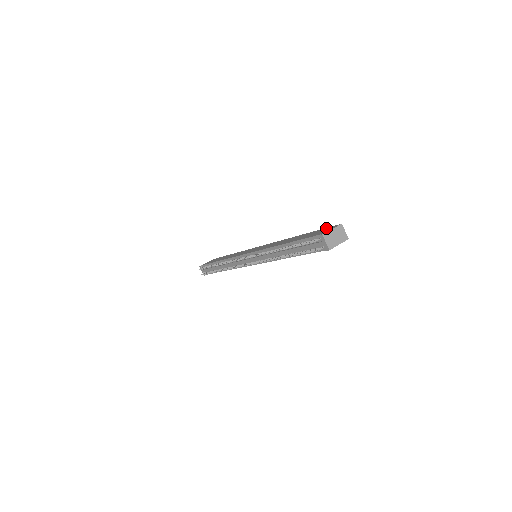
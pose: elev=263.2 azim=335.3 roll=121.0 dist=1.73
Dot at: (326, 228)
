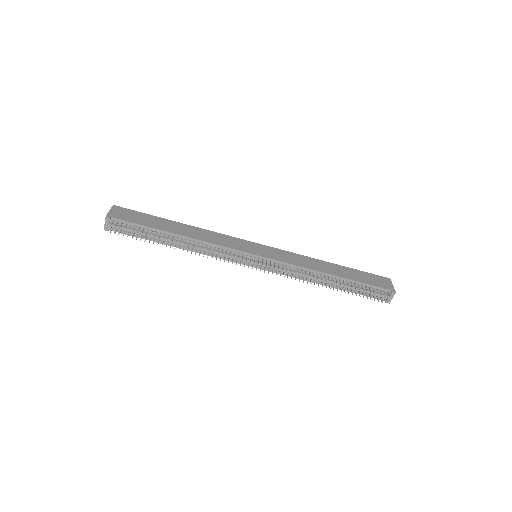
Dot at: (375, 276)
